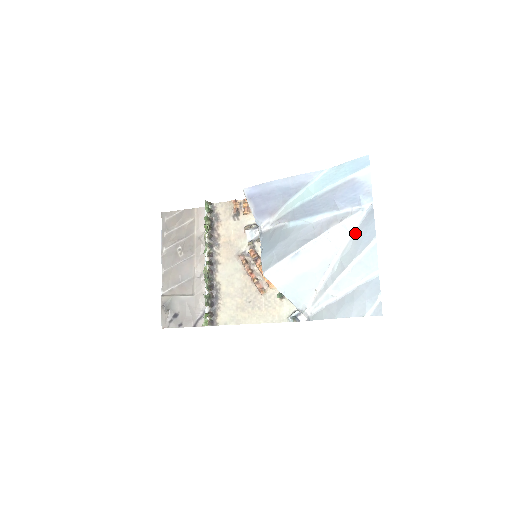
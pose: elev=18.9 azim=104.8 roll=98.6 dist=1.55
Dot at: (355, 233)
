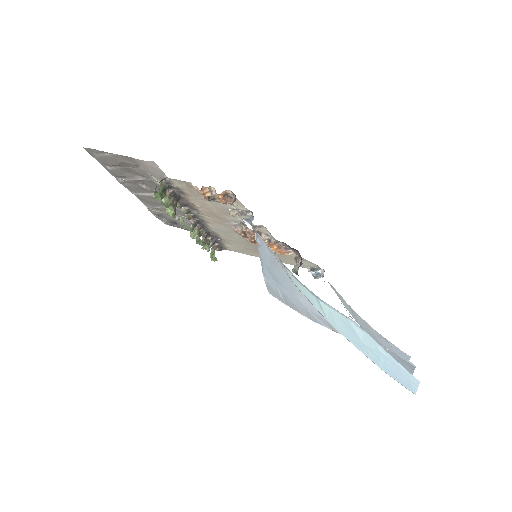
Dot at: occluded
